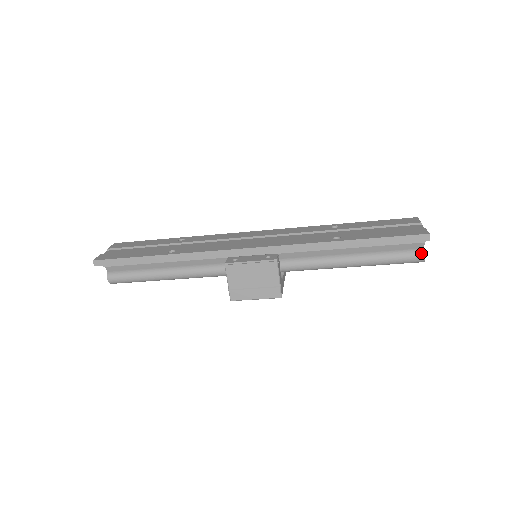
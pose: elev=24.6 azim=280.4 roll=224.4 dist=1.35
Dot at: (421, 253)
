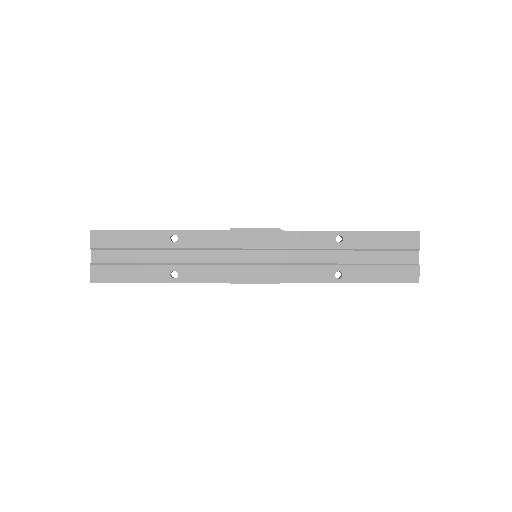
Dot at: occluded
